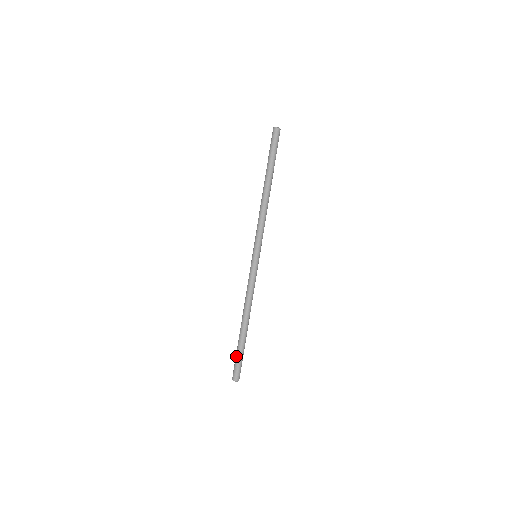
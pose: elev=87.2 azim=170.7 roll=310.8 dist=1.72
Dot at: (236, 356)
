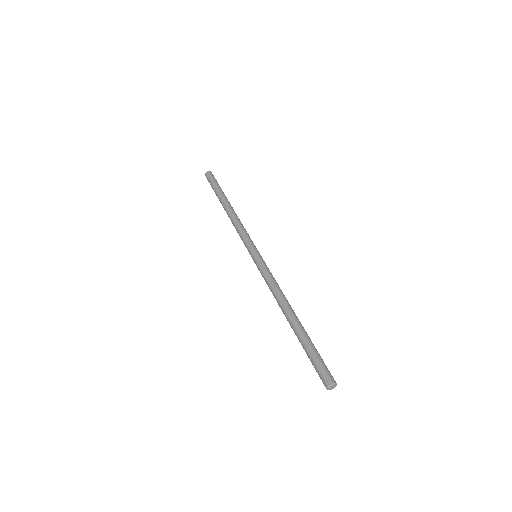
Dot at: occluded
